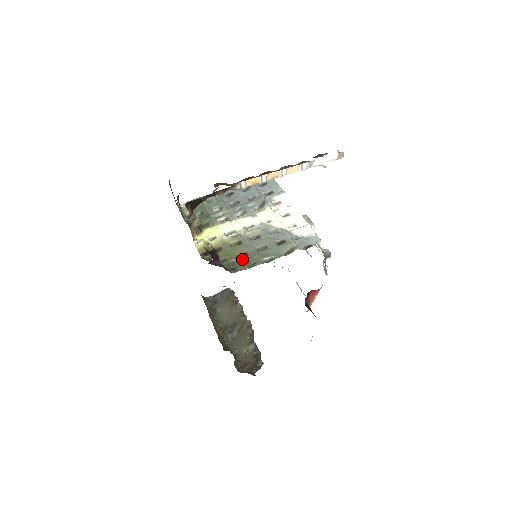
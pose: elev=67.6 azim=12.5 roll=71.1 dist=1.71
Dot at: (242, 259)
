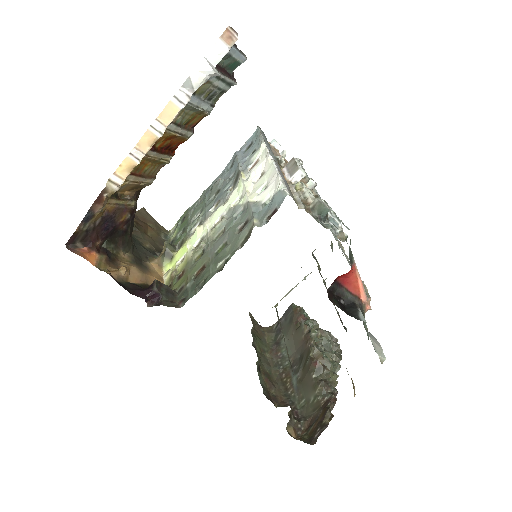
Dot at: (197, 278)
